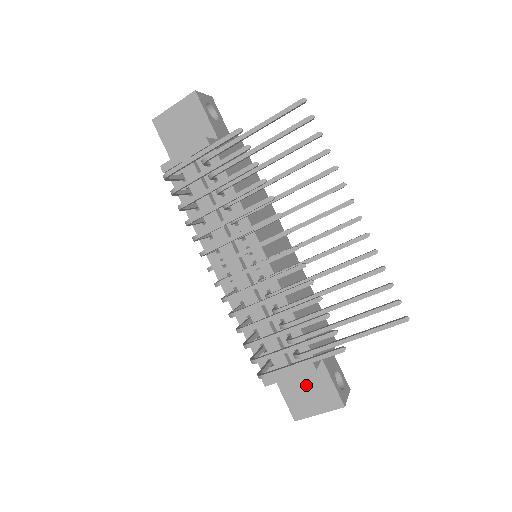
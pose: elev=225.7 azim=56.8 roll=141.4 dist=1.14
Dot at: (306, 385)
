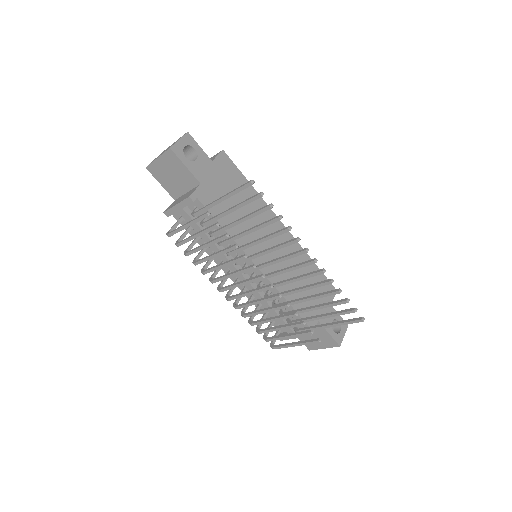
Dot at: occluded
